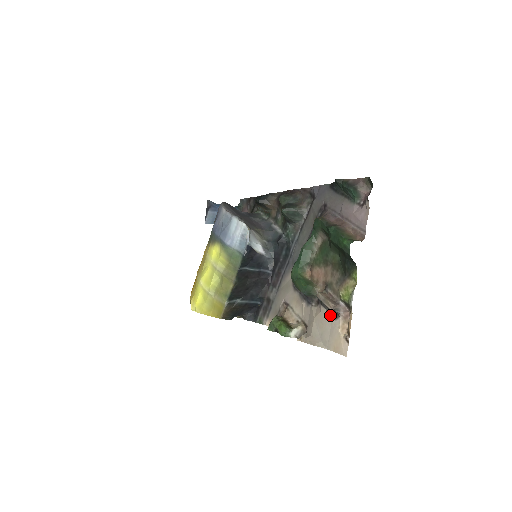
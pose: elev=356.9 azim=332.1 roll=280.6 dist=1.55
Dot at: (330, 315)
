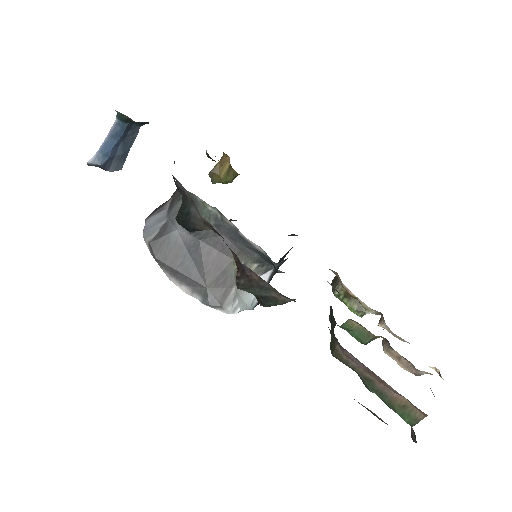
Dot at: occluded
